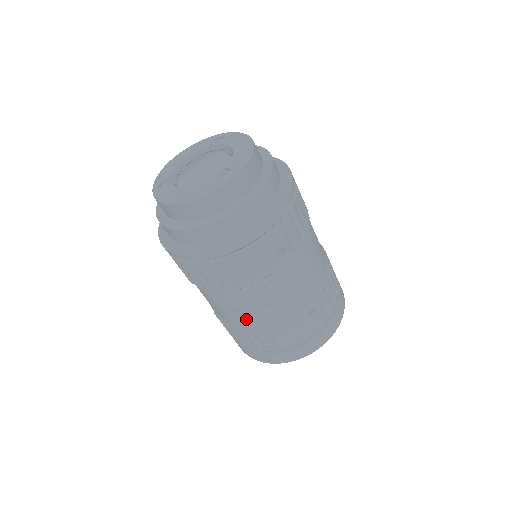
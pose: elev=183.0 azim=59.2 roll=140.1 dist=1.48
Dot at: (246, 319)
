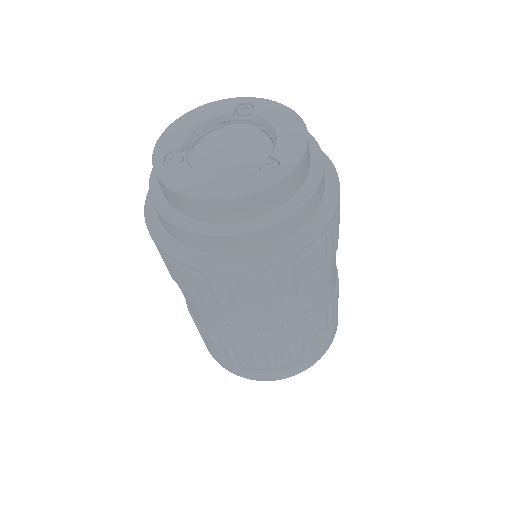
Dot at: (244, 338)
